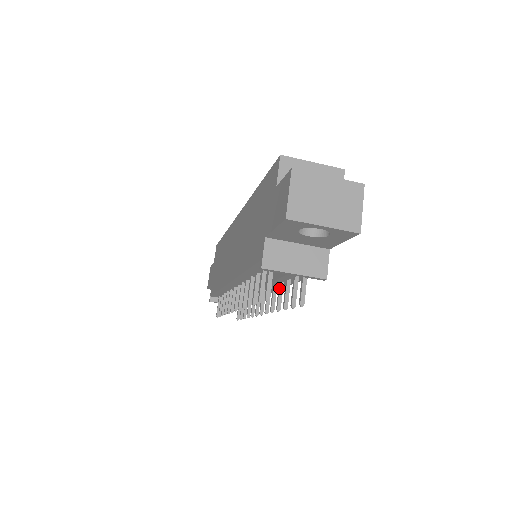
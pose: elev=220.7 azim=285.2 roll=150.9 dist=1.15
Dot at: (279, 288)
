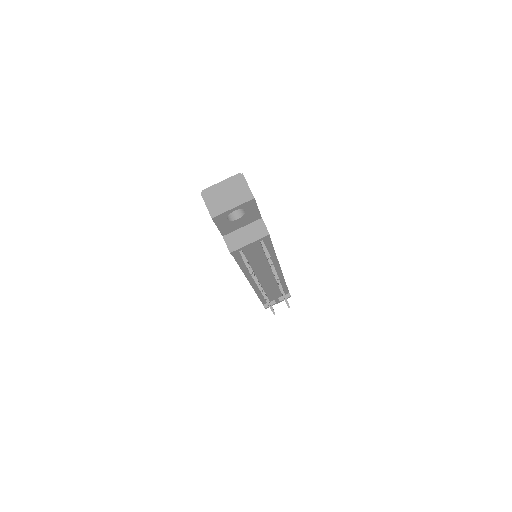
Dot at: (268, 261)
